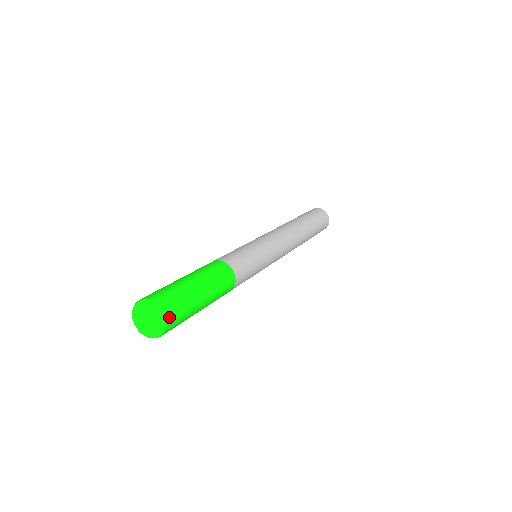
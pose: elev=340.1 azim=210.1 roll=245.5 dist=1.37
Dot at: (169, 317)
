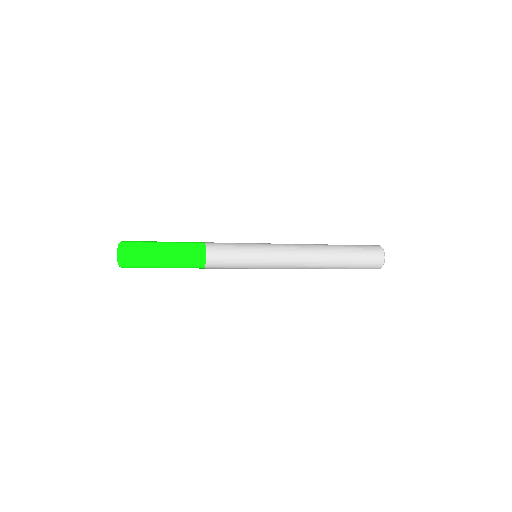
Dot at: (126, 252)
